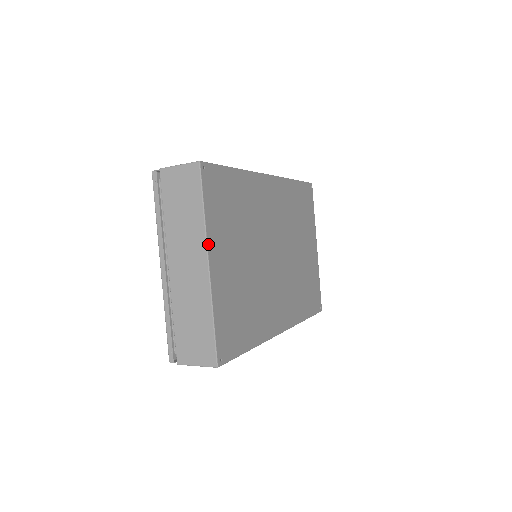
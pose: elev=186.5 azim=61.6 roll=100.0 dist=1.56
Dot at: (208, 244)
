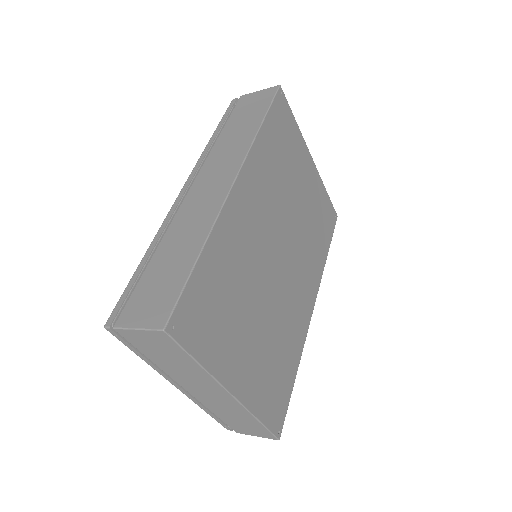
Dot at: (221, 381)
